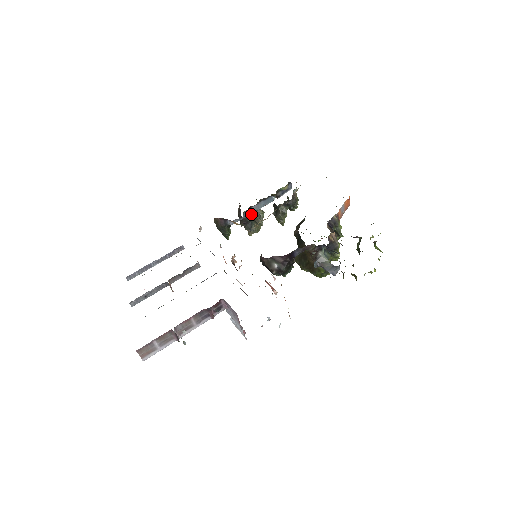
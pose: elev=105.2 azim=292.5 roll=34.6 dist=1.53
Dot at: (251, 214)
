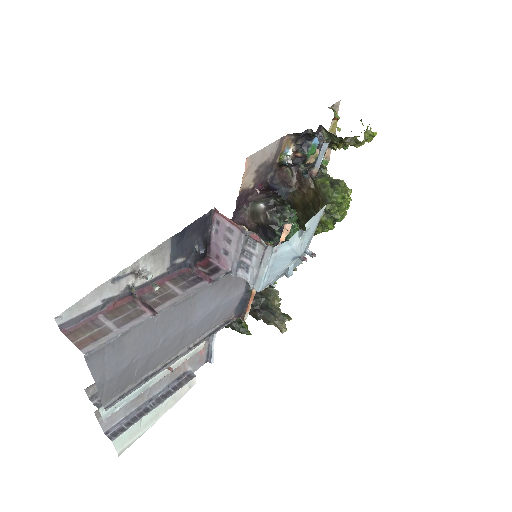
Dot at: occluded
